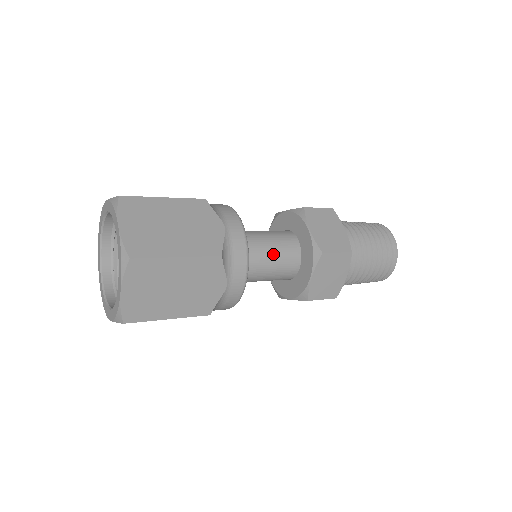
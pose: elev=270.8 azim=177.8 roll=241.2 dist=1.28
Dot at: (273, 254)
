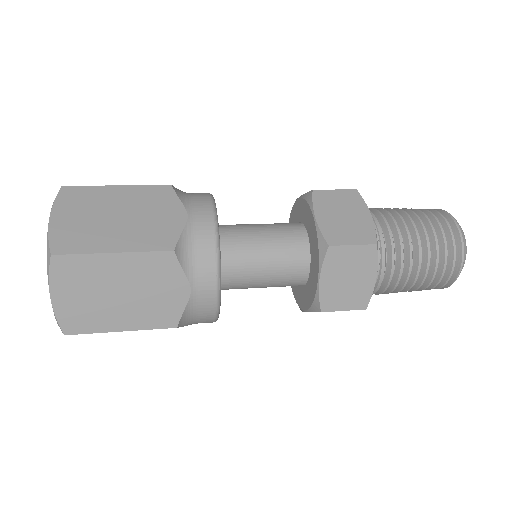
Dot at: (268, 251)
